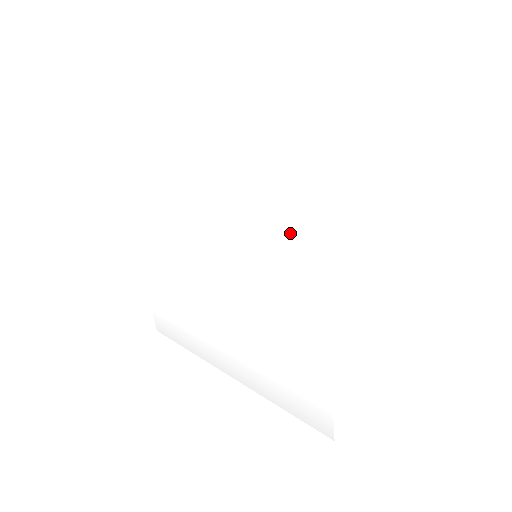
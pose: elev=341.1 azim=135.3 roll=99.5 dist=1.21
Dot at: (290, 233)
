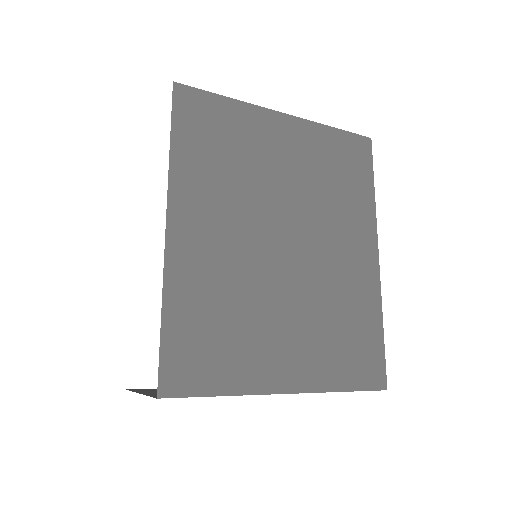
Dot at: occluded
